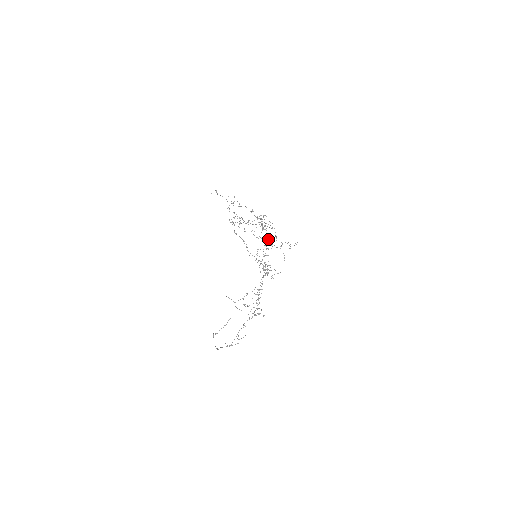
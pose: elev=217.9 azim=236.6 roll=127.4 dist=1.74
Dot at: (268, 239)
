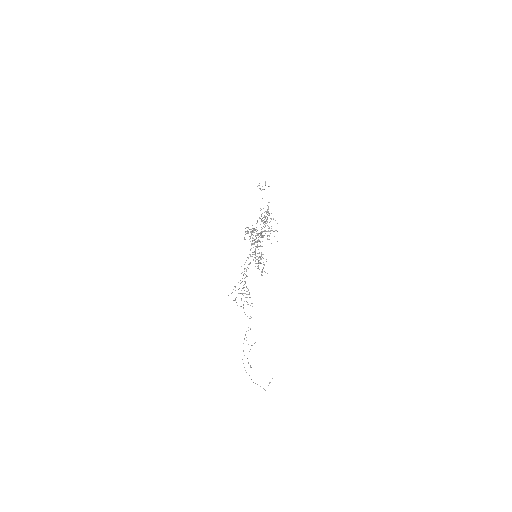
Dot at: occluded
